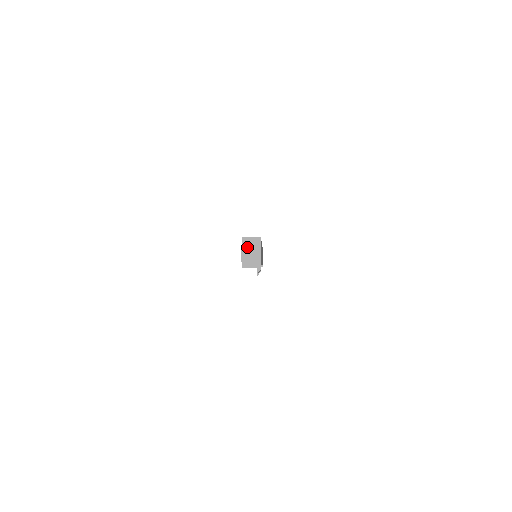
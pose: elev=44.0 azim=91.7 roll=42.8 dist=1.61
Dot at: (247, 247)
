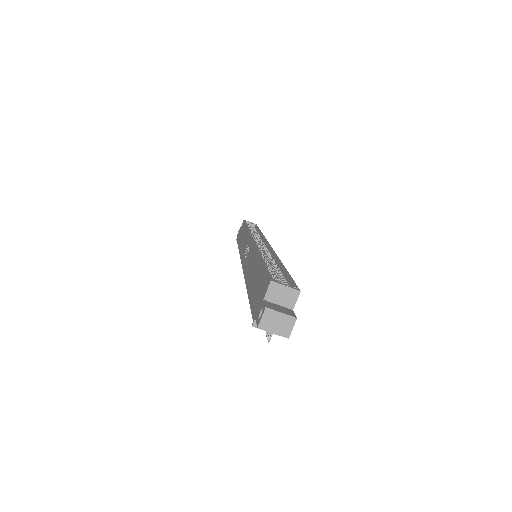
Dot at: (273, 299)
